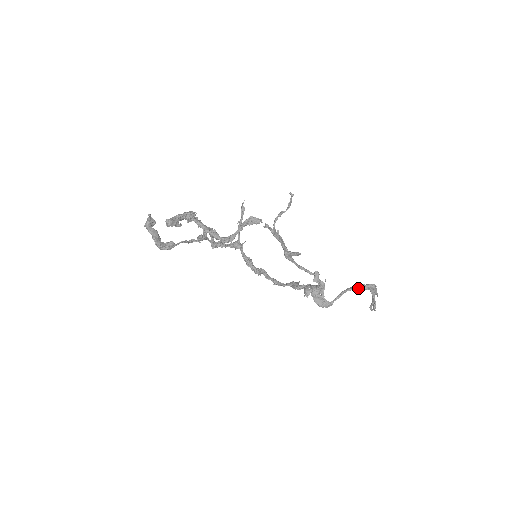
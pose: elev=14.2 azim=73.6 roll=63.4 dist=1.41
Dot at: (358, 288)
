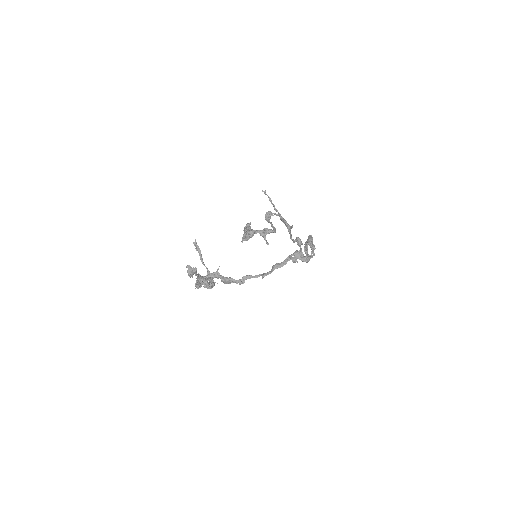
Dot at: occluded
